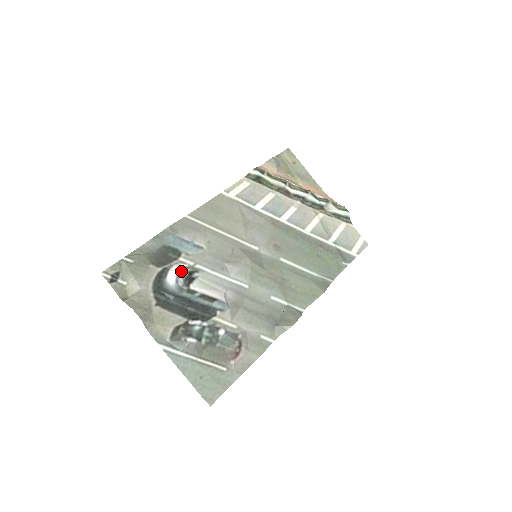
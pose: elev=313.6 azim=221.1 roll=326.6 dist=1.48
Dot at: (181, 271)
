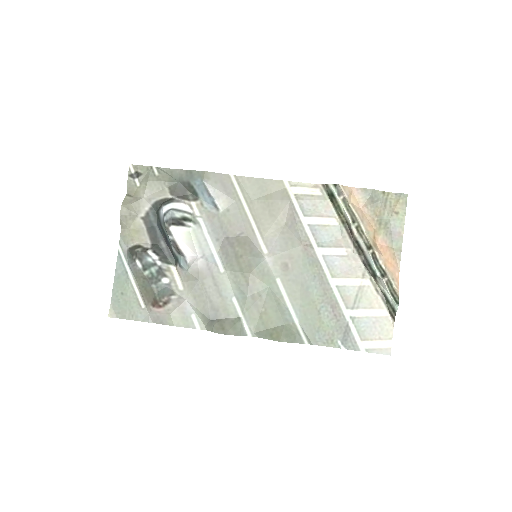
Dot at: (176, 210)
